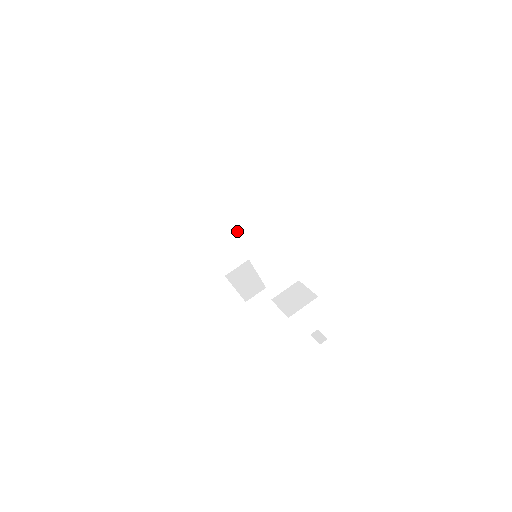
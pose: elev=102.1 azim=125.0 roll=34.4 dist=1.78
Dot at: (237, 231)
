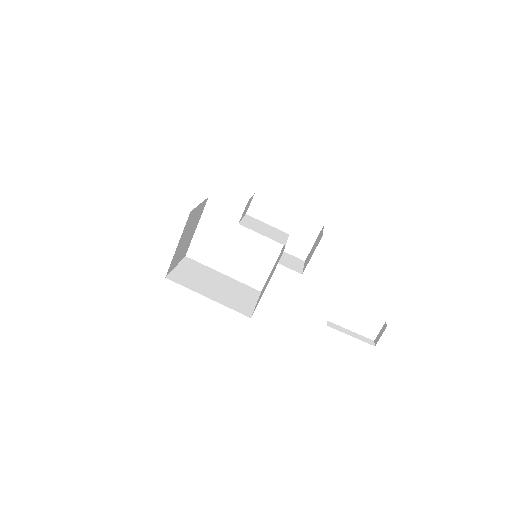
Dot at: (226, 286)
